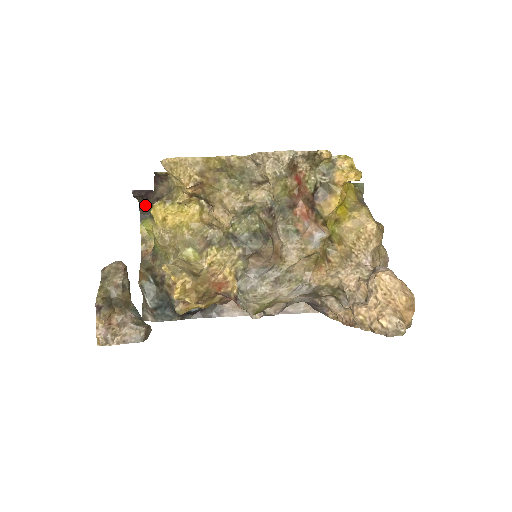
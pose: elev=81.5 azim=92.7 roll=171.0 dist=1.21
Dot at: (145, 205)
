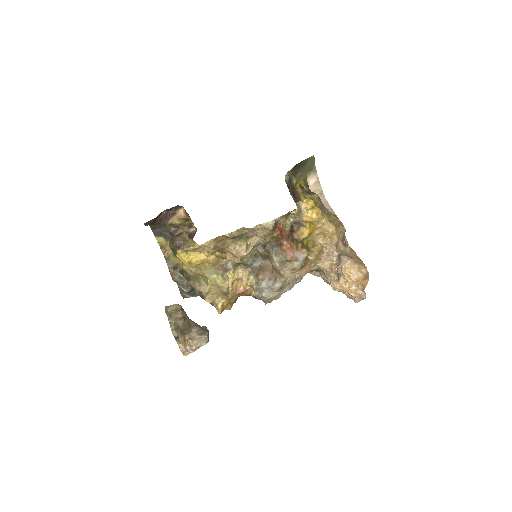
Dot at: (154, 225)
